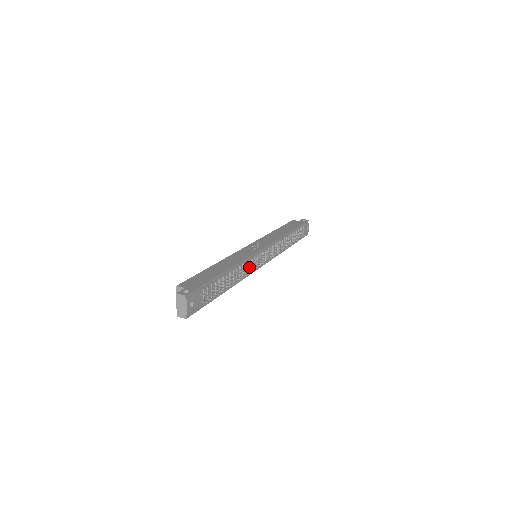
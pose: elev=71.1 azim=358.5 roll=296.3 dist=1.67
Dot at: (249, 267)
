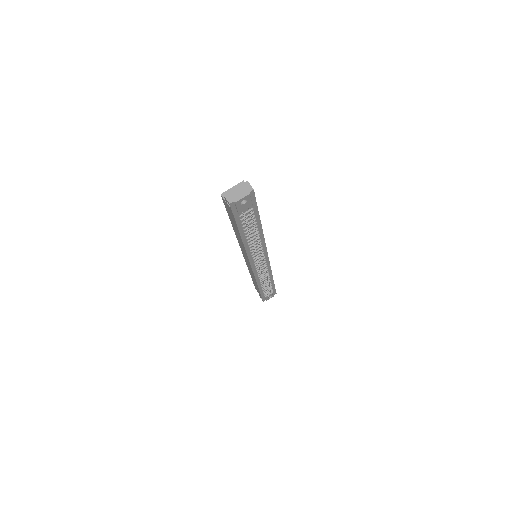
Dot at: occluded
